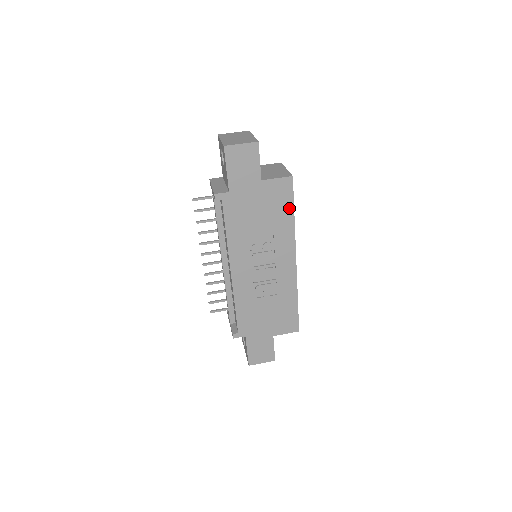
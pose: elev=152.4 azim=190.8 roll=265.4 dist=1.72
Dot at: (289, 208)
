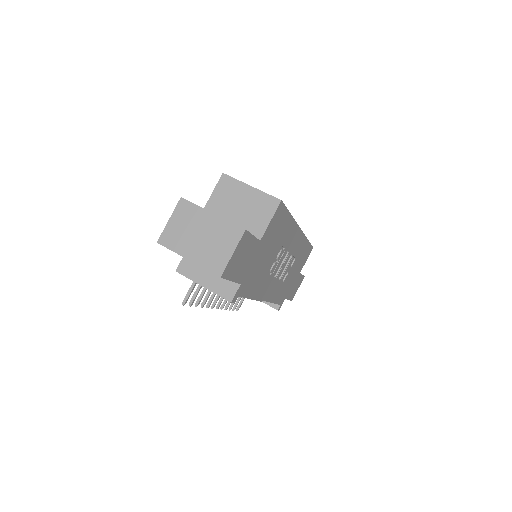
Dot at: (286, 218)
